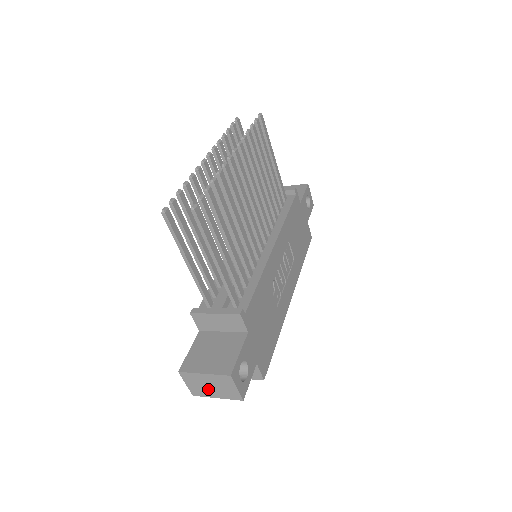
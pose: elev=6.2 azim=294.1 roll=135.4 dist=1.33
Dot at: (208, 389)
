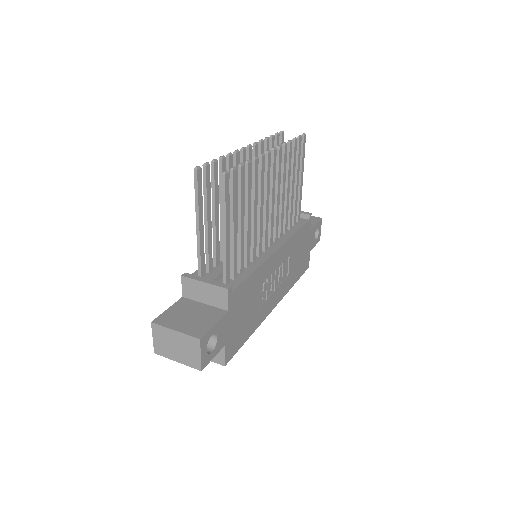
Dot at: (172, 349)
